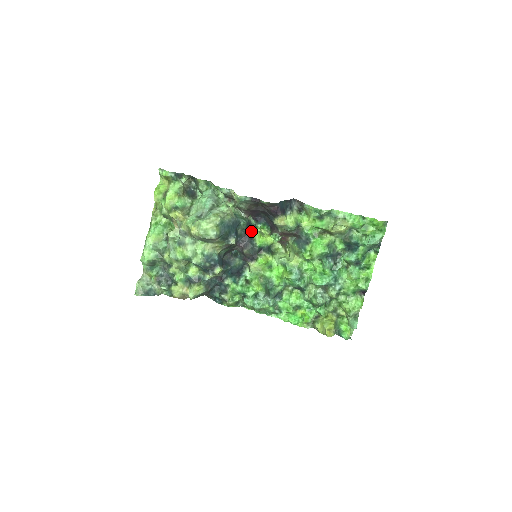
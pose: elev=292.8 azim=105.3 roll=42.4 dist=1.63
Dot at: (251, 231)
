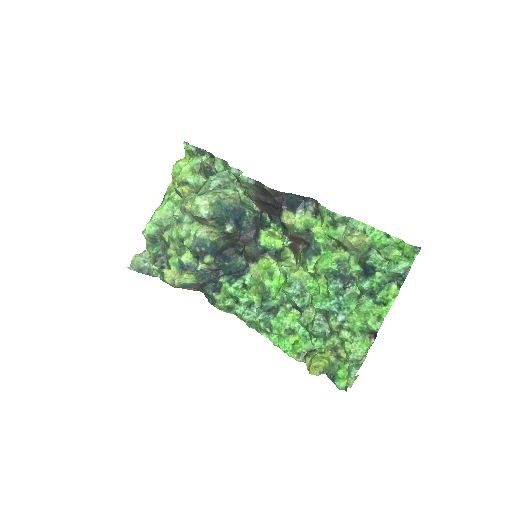
Dot at: (261, 228)
